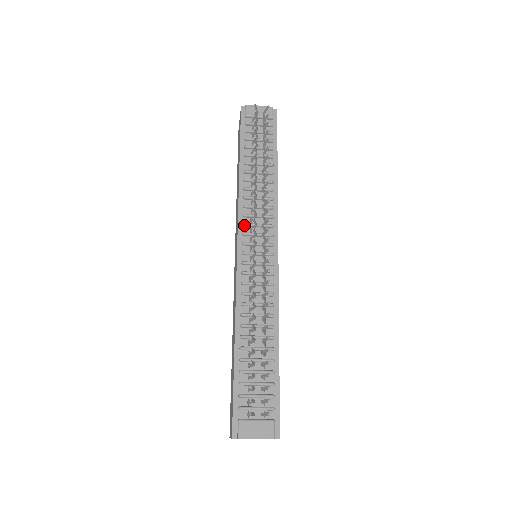
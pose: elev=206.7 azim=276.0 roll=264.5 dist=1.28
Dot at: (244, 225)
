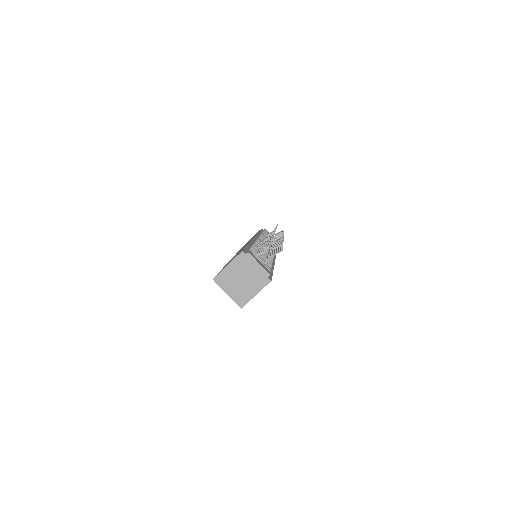
Dot at: occluded
